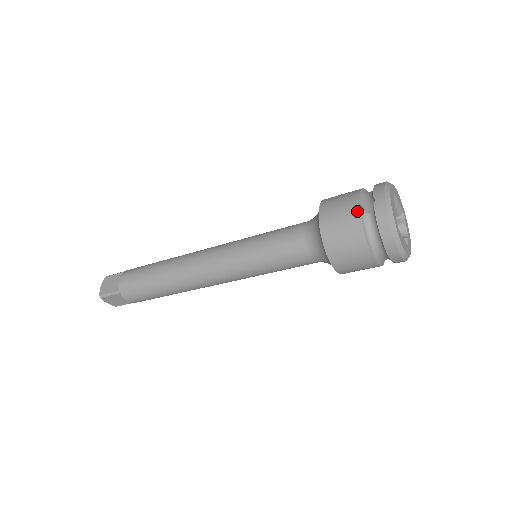
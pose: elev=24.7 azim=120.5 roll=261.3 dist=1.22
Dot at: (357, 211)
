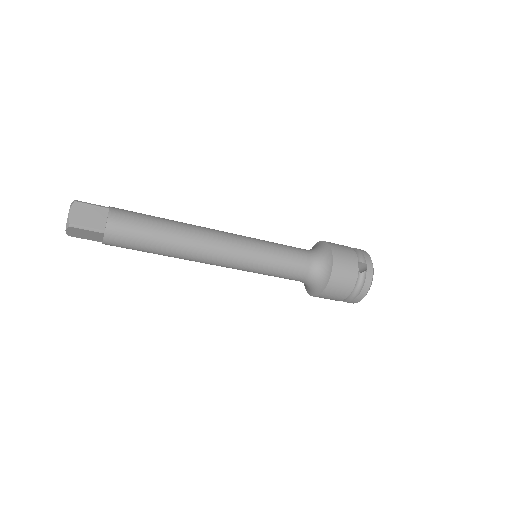
Dot at: (357, 270)
